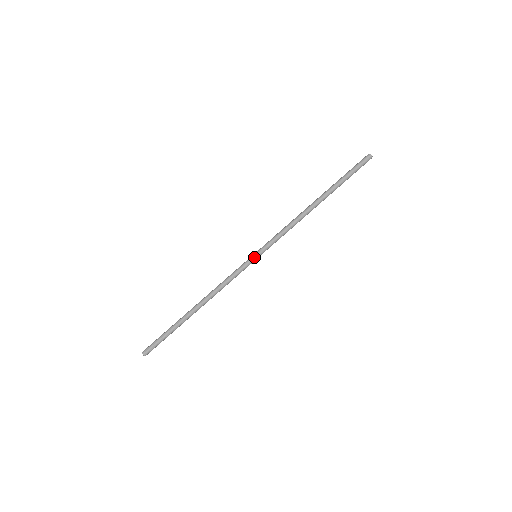
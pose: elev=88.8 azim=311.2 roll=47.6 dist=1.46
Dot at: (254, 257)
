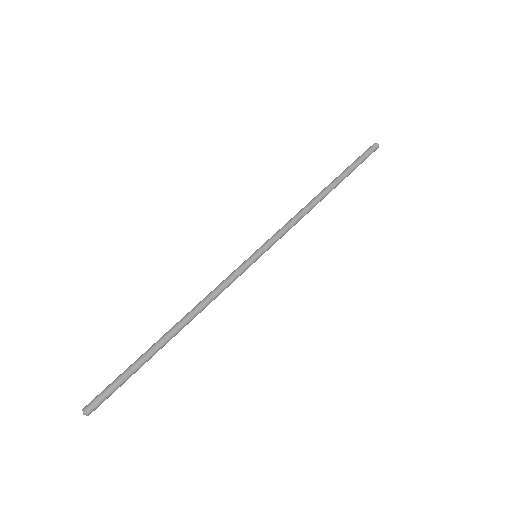
Dot at: (256, 258)
